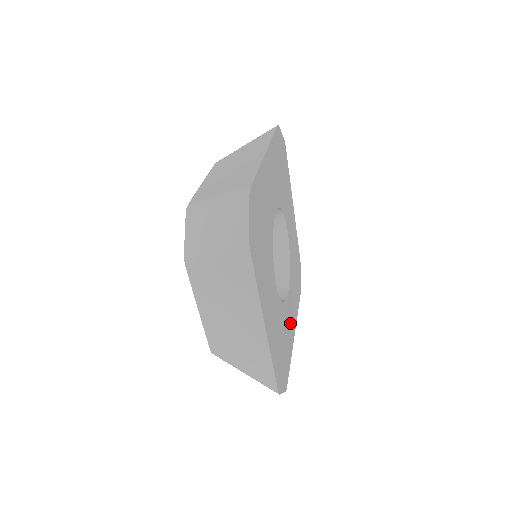
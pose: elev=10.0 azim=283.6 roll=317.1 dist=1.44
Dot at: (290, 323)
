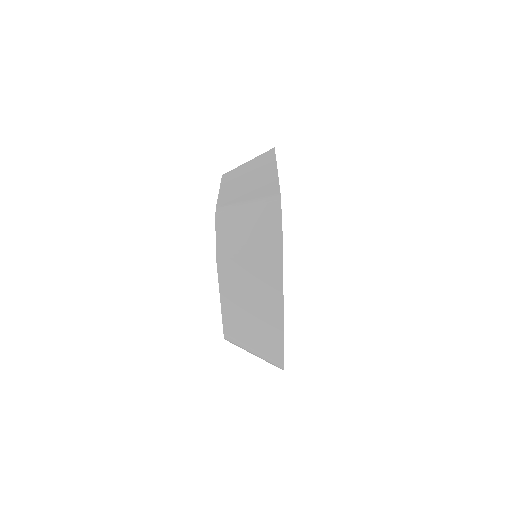
Dot at: occluded
